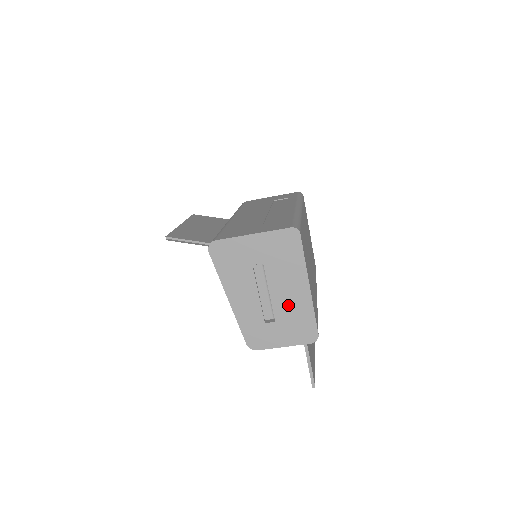
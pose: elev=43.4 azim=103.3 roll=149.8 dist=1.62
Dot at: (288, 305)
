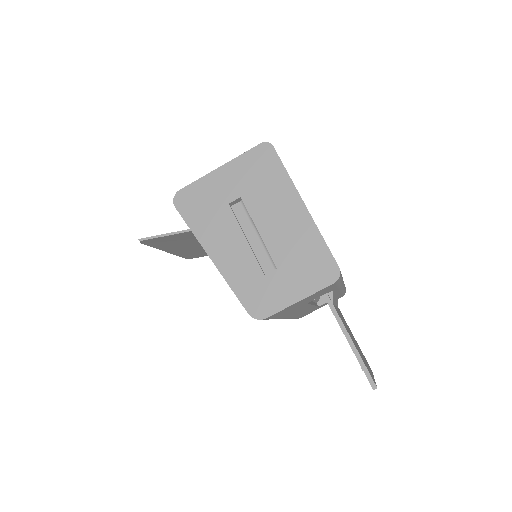
Dot at: (286, 239)
